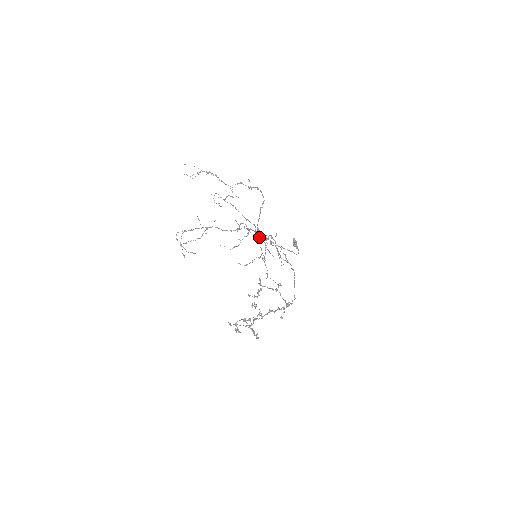
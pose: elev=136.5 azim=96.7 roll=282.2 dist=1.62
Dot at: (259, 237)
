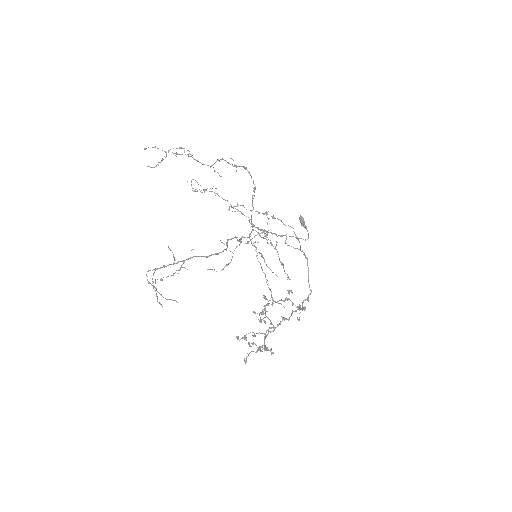
Dot at: occluded
